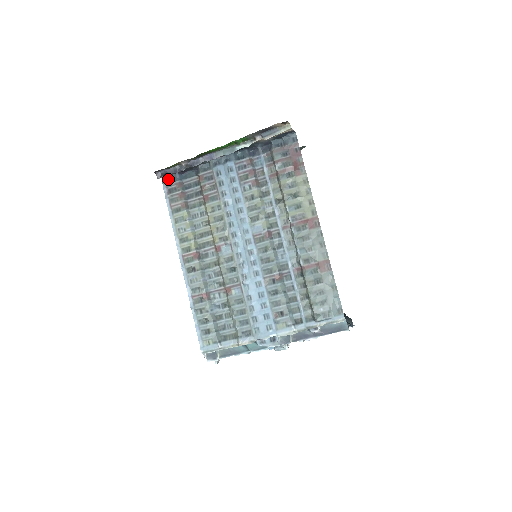
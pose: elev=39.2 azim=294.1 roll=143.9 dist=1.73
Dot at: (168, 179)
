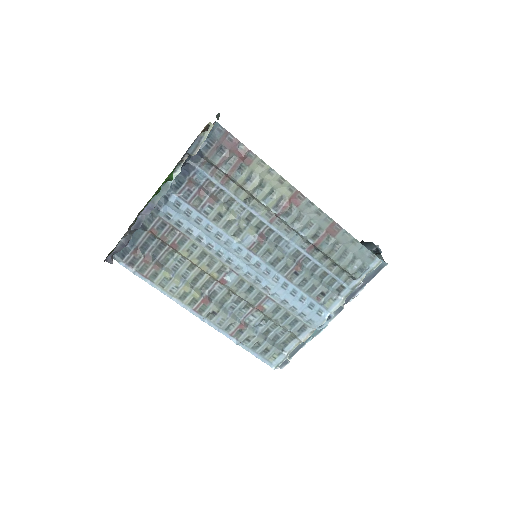
Dot at: (119, 254)
